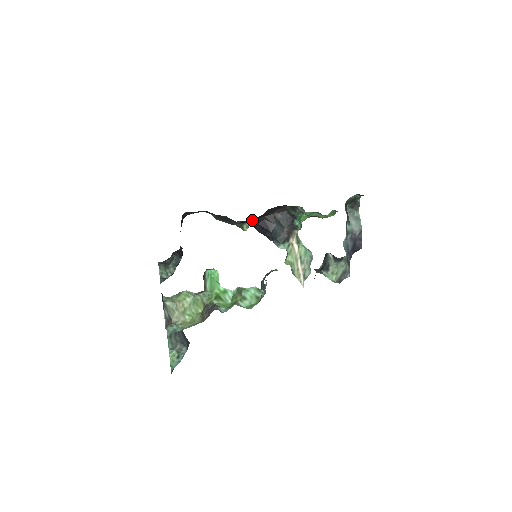
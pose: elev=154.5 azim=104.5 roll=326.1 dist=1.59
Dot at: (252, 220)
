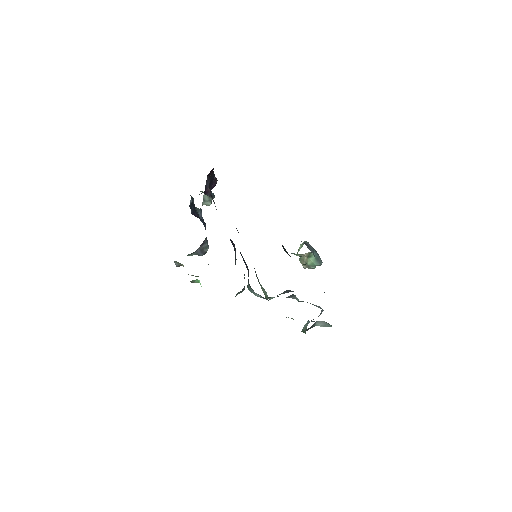
Dot at: occluded
